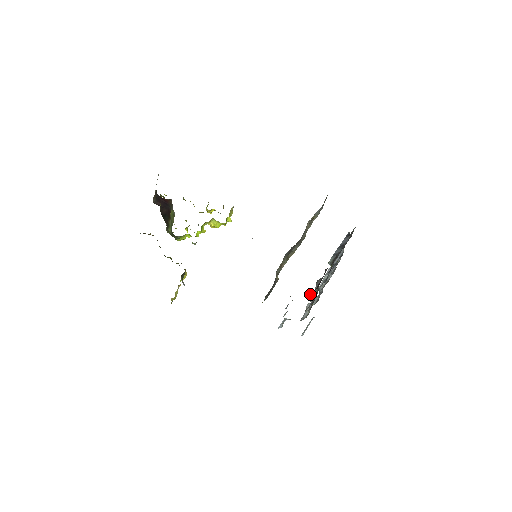
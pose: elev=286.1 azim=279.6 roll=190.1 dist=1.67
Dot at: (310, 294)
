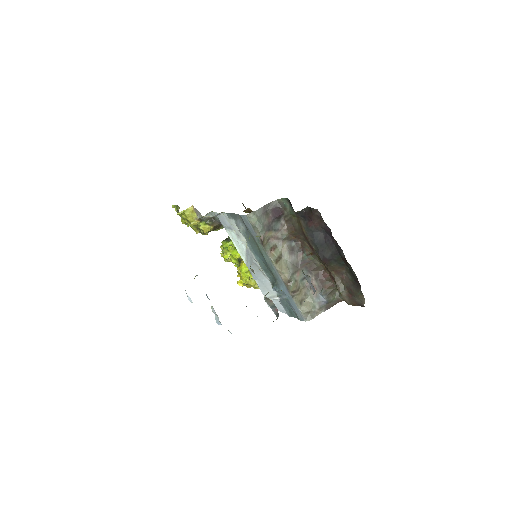
Dot at: occluded
